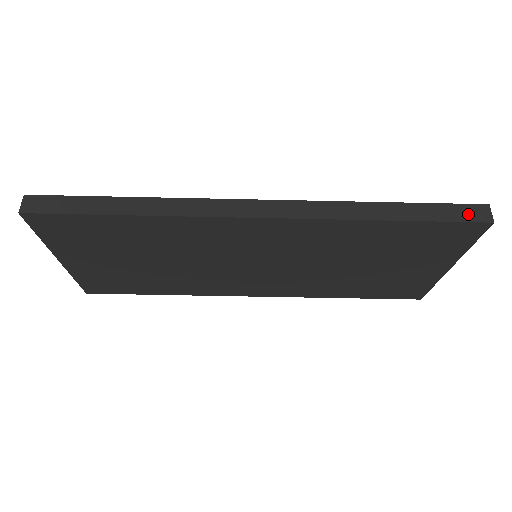
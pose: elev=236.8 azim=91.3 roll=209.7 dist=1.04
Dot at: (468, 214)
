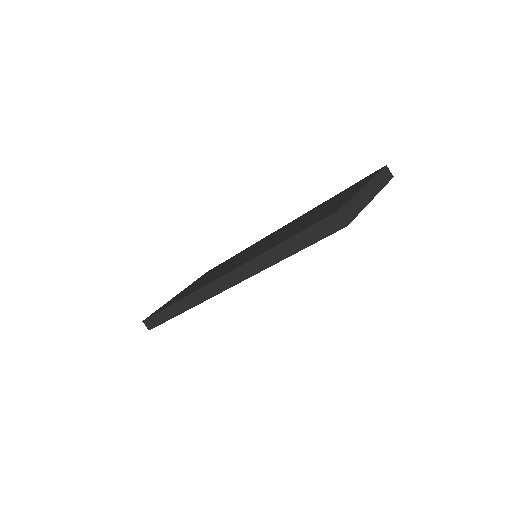
Dot at: (327, 228)
